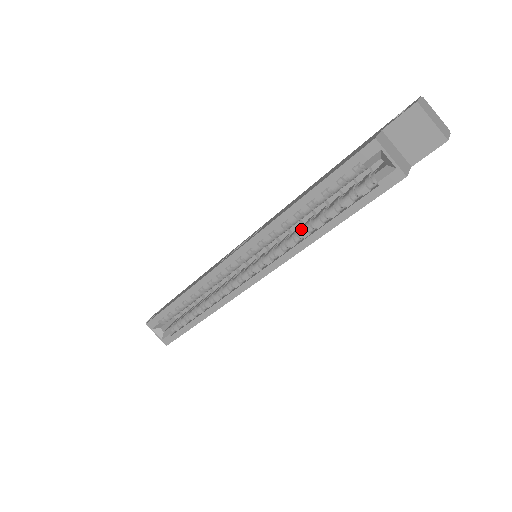
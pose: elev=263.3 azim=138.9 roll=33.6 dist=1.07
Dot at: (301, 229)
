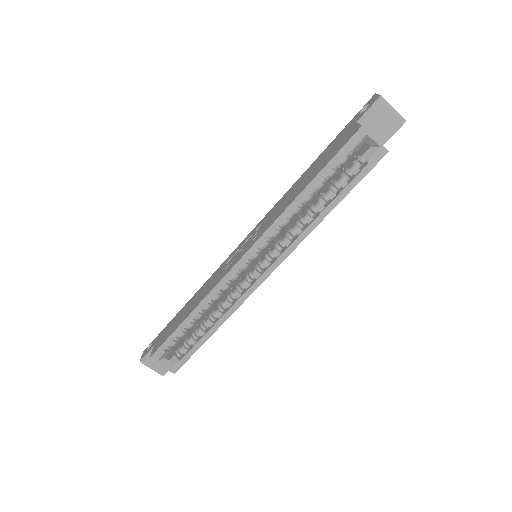
Dot at: (304, 217)
